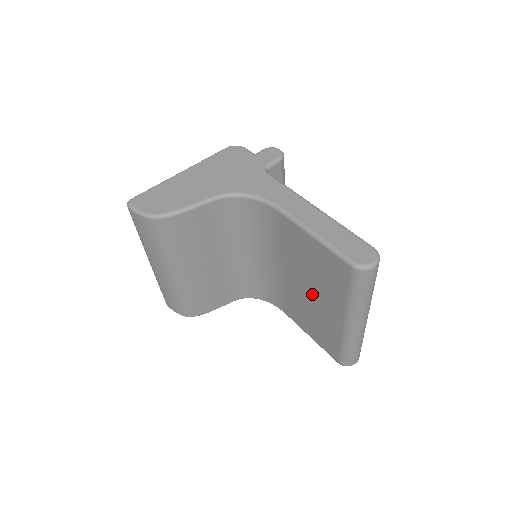
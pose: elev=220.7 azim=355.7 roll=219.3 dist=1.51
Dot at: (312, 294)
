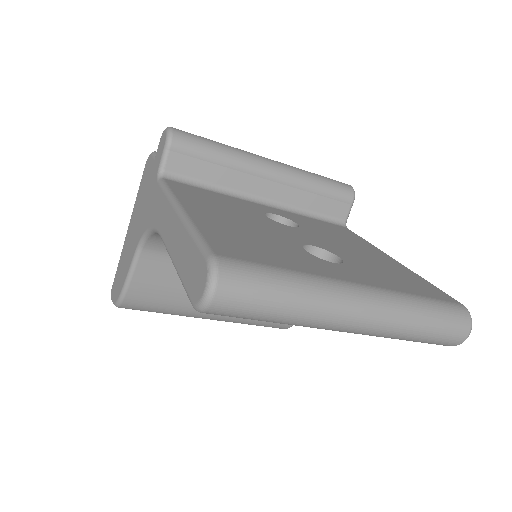
Dot at: occluded
